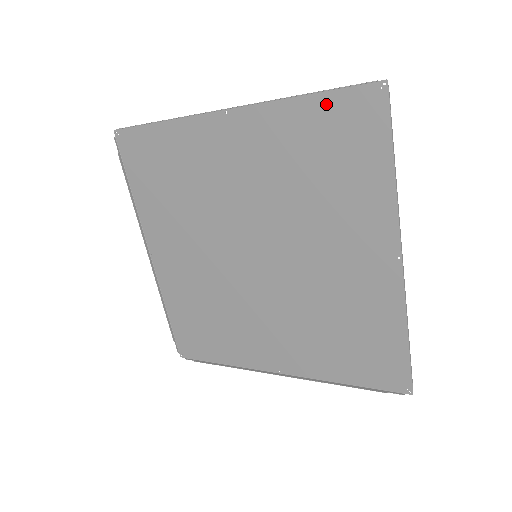
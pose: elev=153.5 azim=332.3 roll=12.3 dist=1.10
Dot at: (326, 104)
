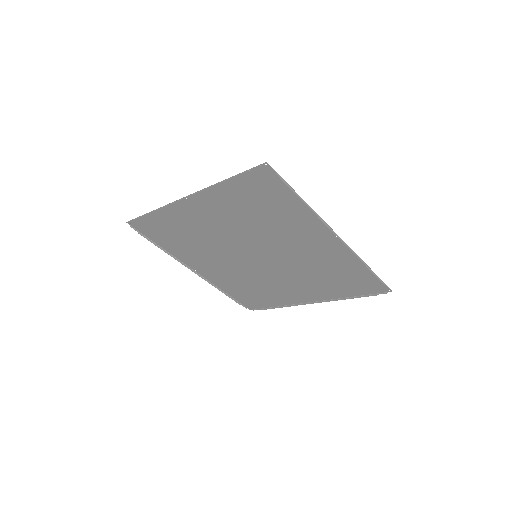
Dot at: (240, 181)
